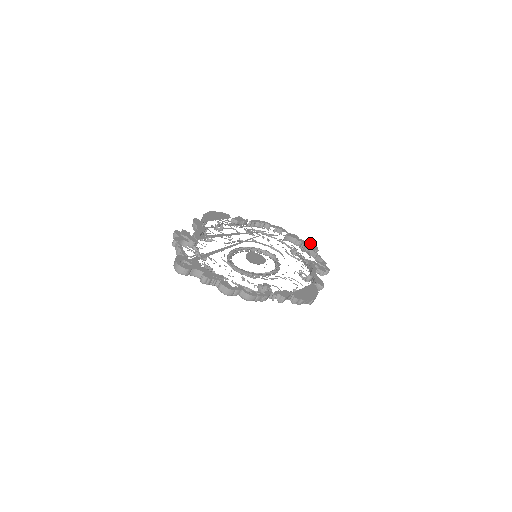
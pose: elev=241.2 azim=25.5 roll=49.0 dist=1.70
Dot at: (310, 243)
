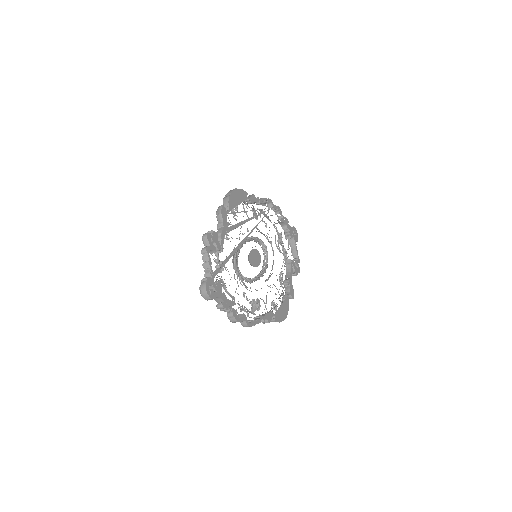
Dot at: (294, 230)
